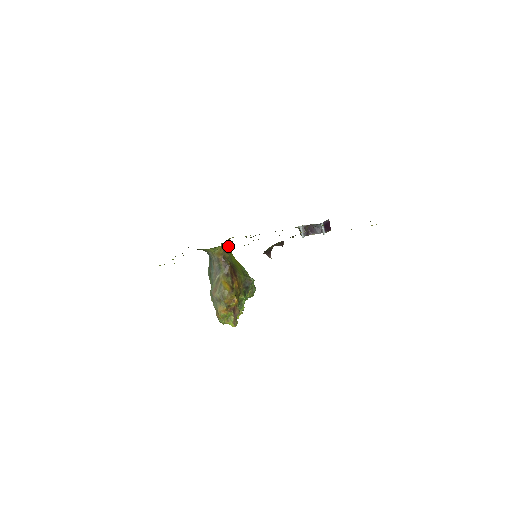
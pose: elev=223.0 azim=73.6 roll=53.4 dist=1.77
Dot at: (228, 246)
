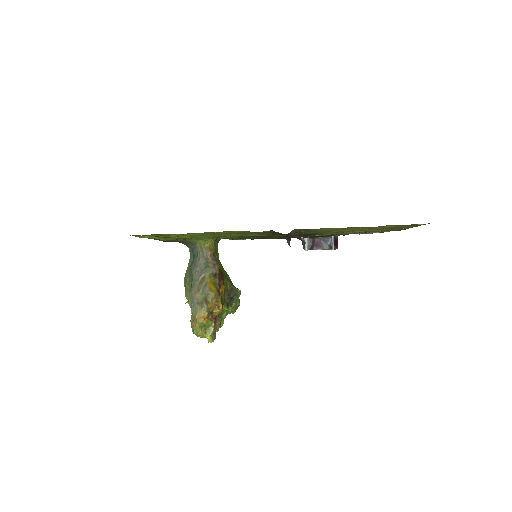
Dot at: (216, 247)
